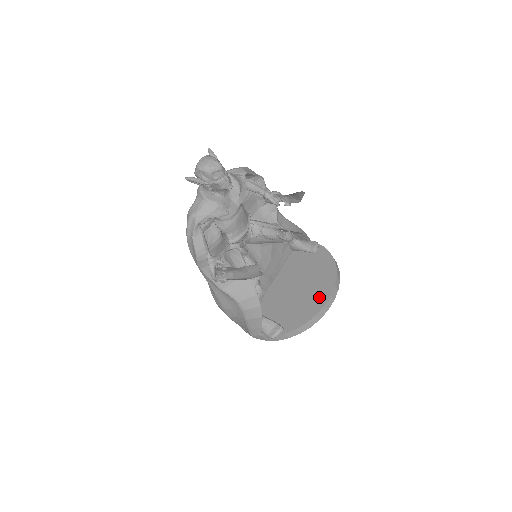
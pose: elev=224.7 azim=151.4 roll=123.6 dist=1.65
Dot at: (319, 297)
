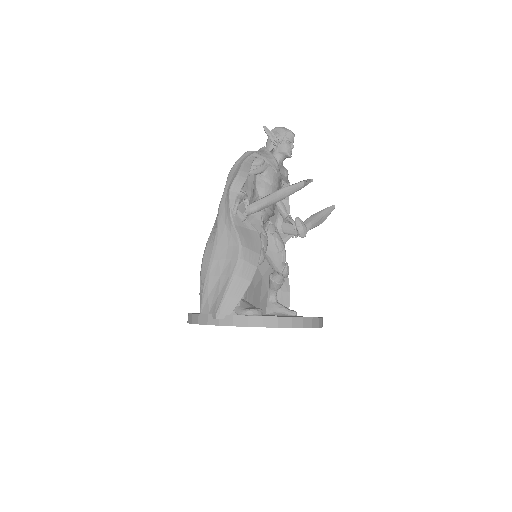
Dot at: occluded
